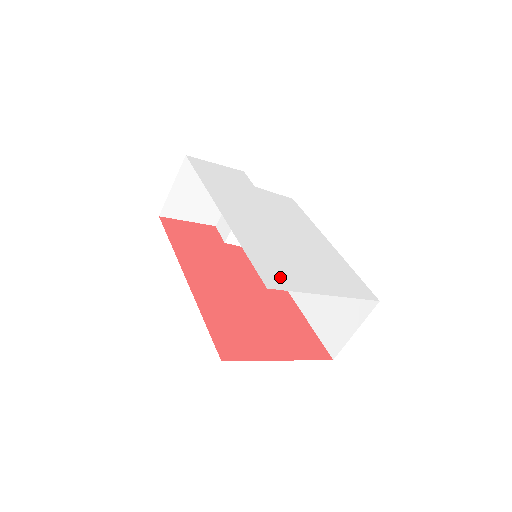
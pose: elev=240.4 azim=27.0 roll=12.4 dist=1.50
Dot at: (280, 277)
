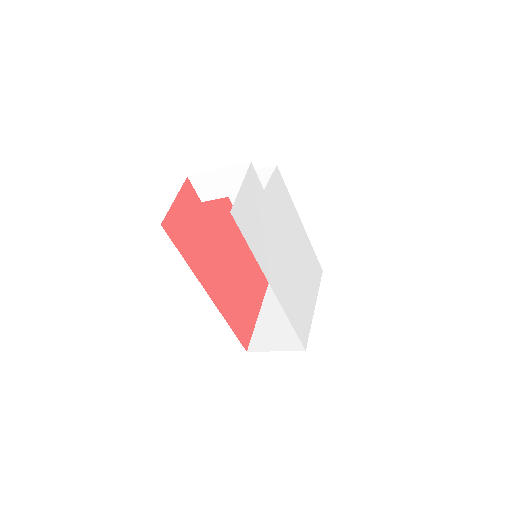
Dot at: (305, 328)
